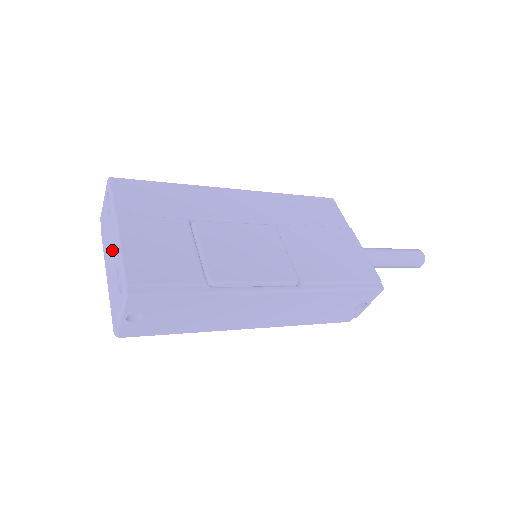
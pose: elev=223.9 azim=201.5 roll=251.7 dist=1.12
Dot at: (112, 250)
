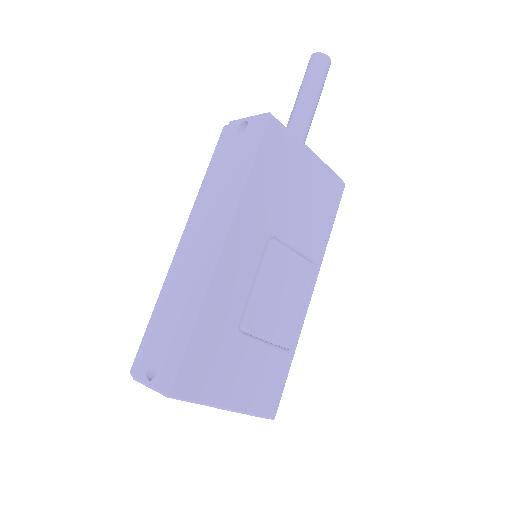
Dot at: occluded
